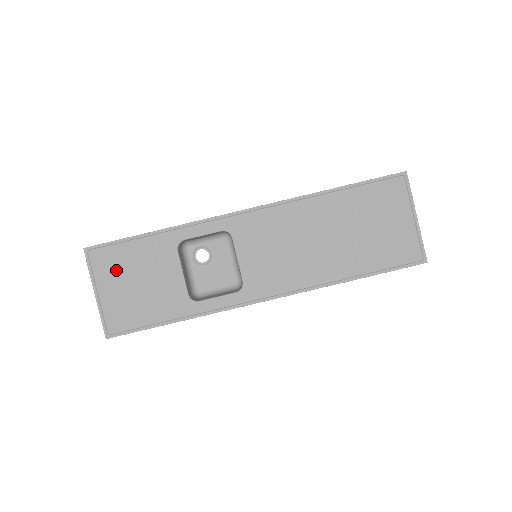
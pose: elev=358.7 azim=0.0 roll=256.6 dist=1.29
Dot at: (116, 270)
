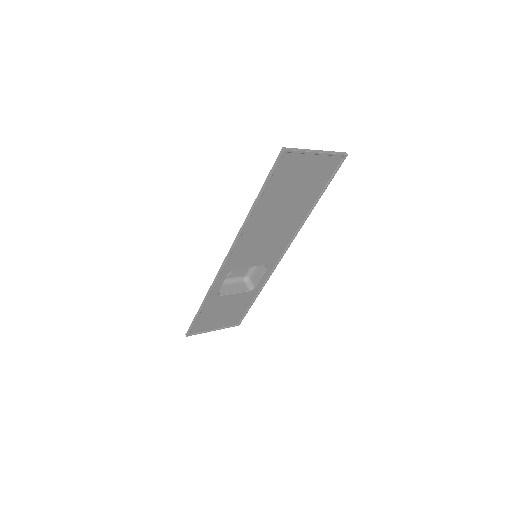
Dot at: (209, 323)
